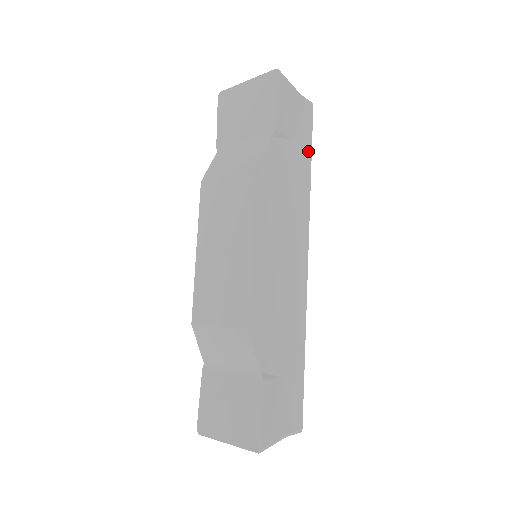
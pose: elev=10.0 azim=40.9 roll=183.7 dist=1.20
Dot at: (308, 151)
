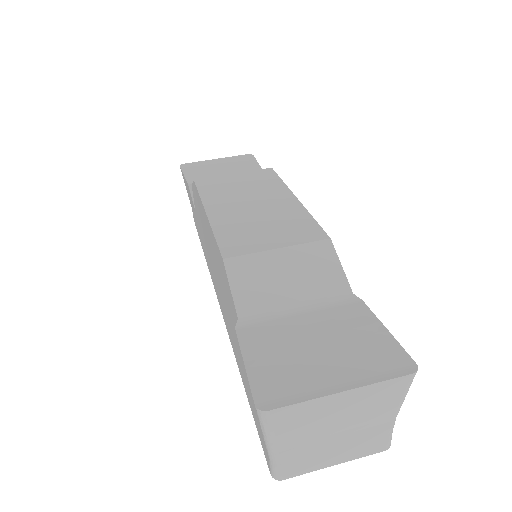
Dot at: occluded
